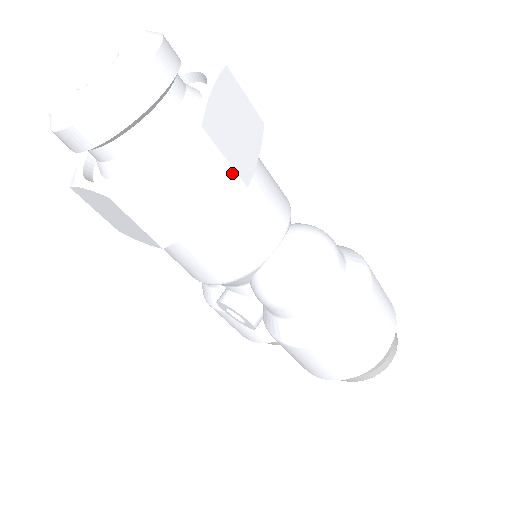
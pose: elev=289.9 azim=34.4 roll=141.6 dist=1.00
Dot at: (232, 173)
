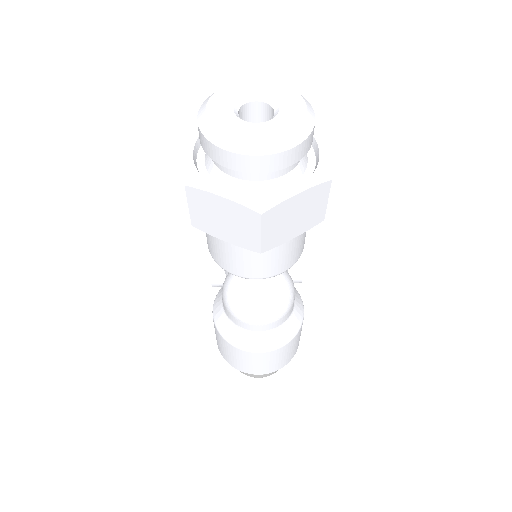
Dot at: (259, 242)
